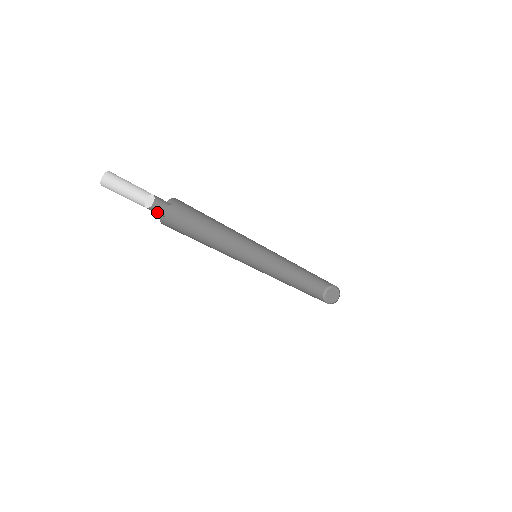
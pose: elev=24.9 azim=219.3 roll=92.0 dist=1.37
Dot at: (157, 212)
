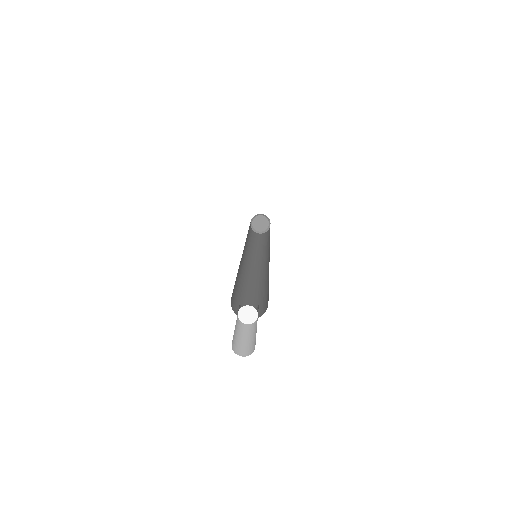
Dot at: occluded
